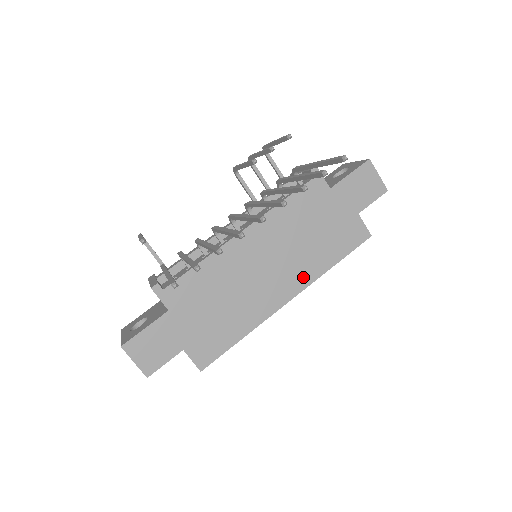
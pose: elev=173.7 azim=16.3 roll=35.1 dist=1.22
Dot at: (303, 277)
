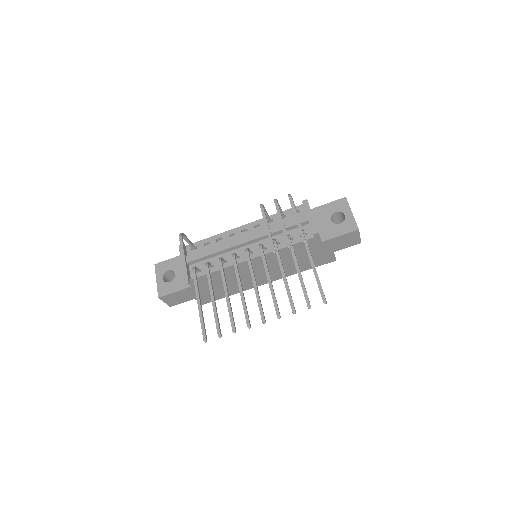
Dot at: (281, 275)
